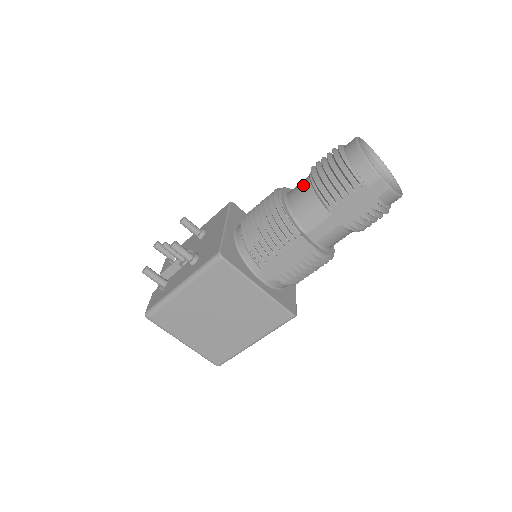
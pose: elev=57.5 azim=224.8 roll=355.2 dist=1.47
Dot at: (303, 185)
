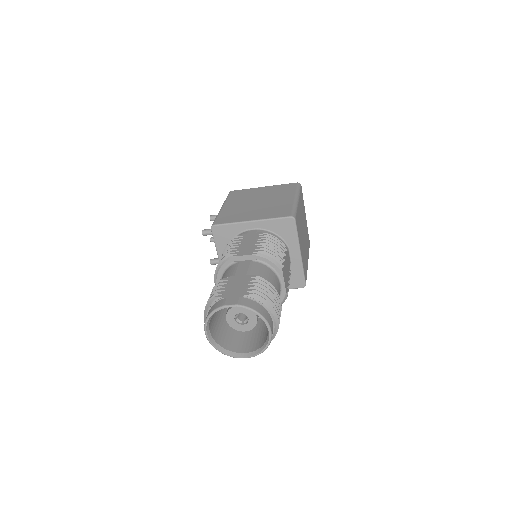
Dot at: occluded
